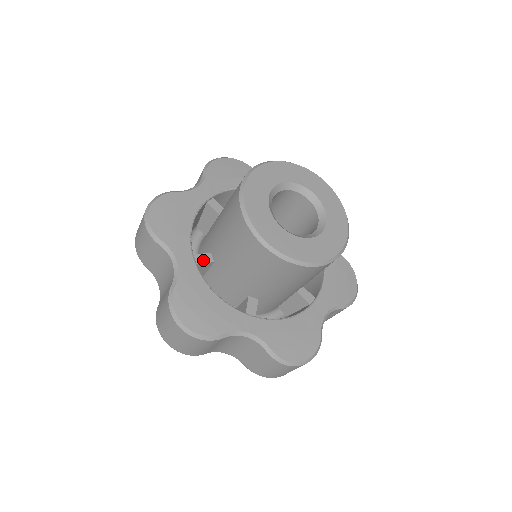
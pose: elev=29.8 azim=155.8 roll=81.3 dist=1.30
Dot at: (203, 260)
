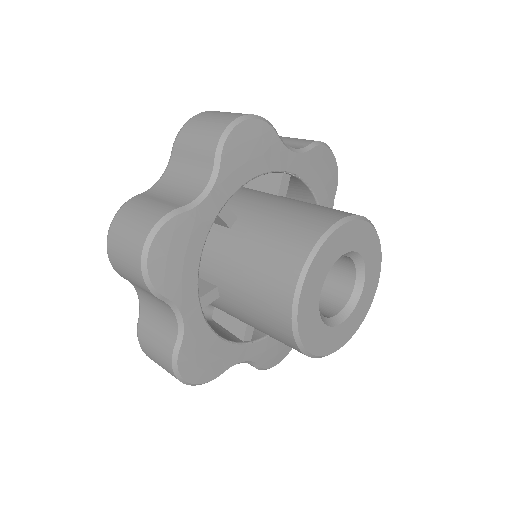
Dot at: (250, 332)
